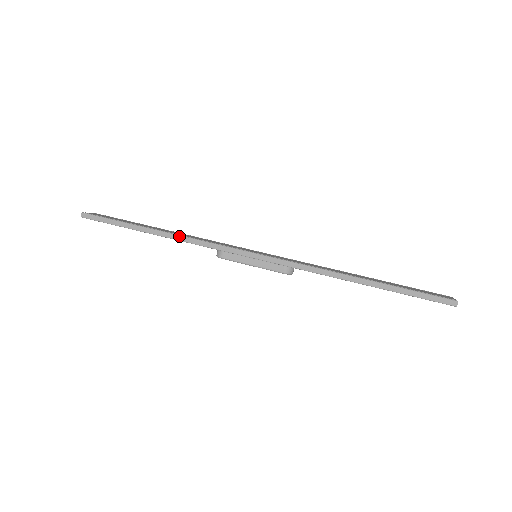
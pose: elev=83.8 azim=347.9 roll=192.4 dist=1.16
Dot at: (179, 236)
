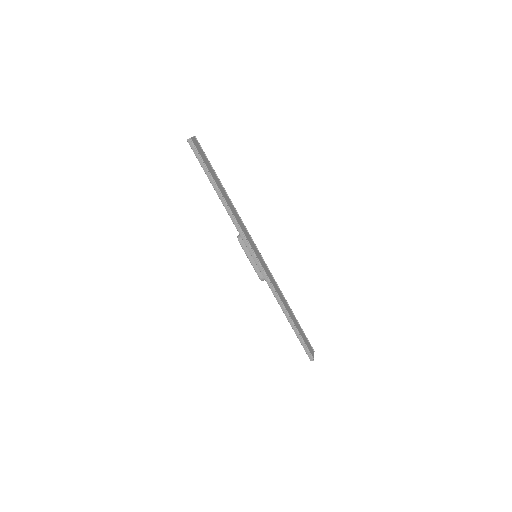
Dot at: (230, 211)
